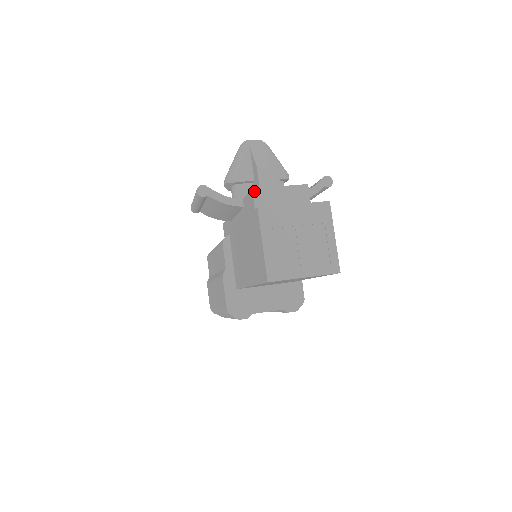
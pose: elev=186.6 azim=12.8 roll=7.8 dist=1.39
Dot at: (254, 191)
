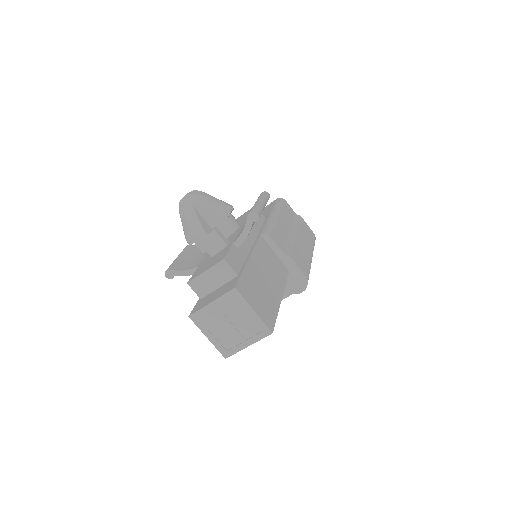
Dot at: (189, 284)
